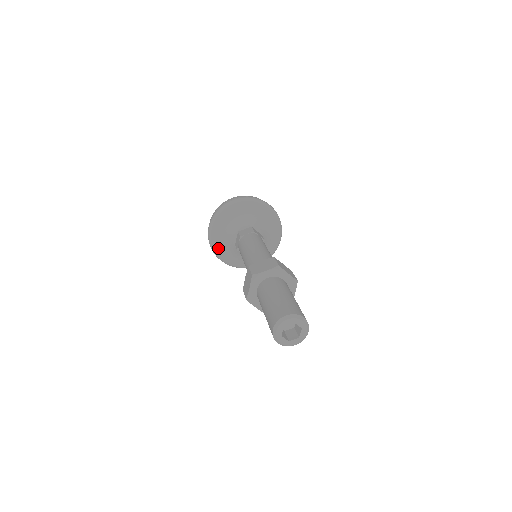
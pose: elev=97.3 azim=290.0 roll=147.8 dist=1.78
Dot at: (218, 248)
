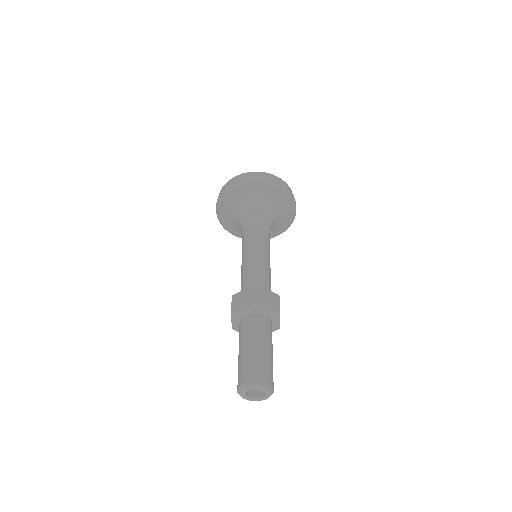
Dot at: (230, 228)
